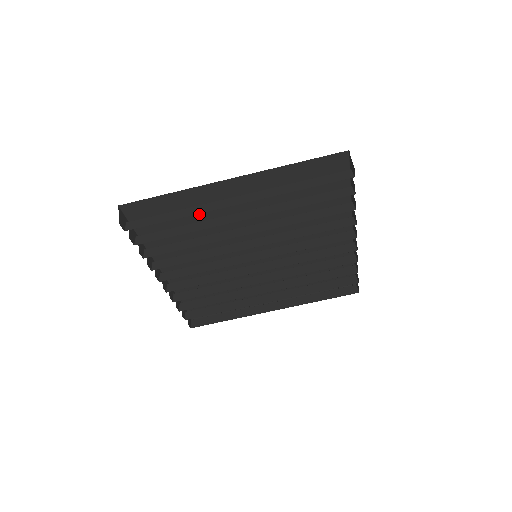
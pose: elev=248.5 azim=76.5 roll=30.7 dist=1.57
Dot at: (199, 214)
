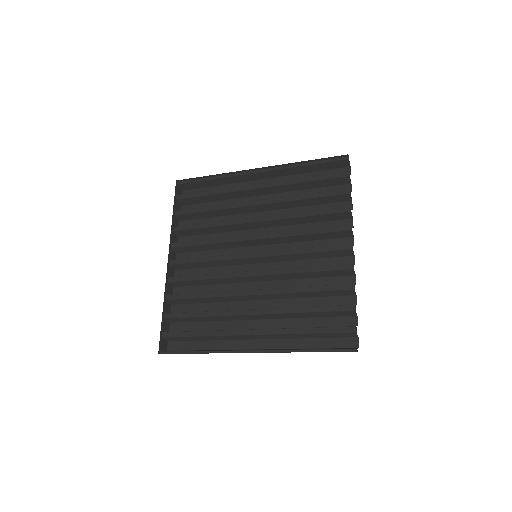
Dot at: occluded
